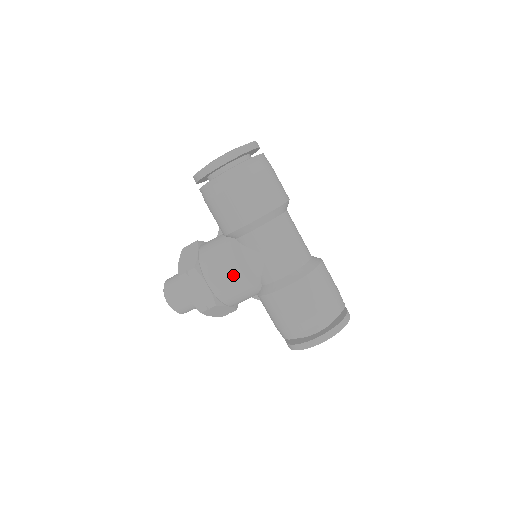
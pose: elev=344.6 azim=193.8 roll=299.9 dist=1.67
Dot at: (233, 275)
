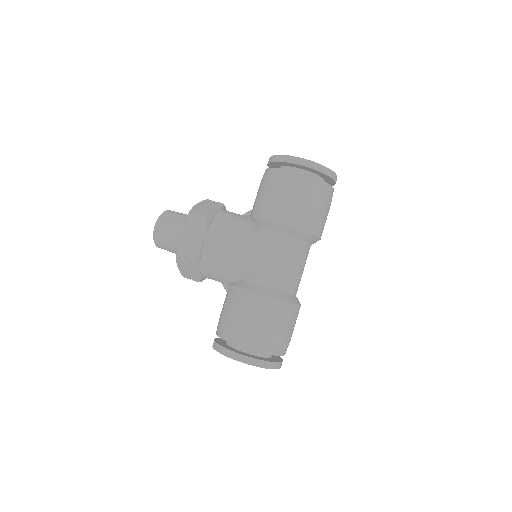
Dot at: (231, 250)
